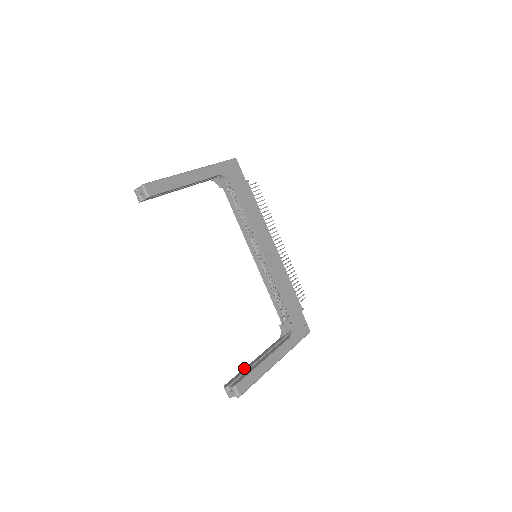
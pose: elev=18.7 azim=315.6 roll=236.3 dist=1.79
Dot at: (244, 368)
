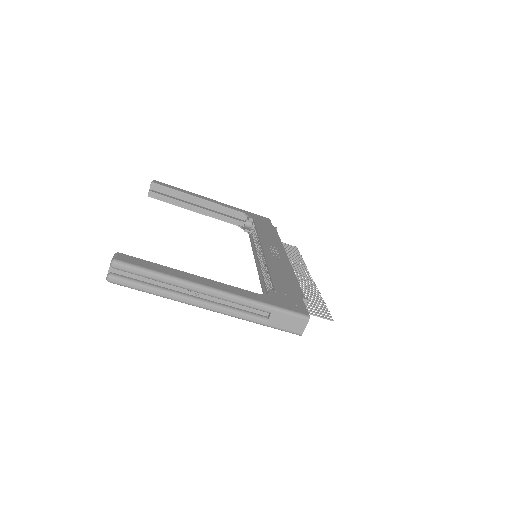
Dot at: occluded
